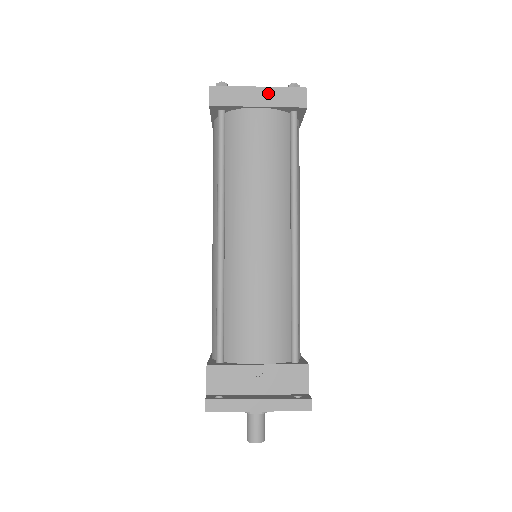
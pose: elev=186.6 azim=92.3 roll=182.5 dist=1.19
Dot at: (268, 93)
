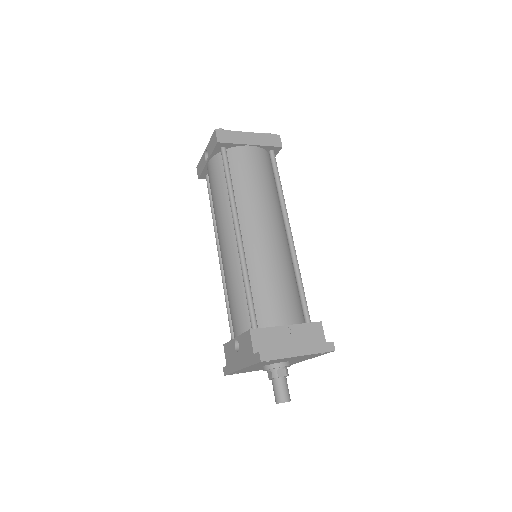
Dot at: (256, 136)
